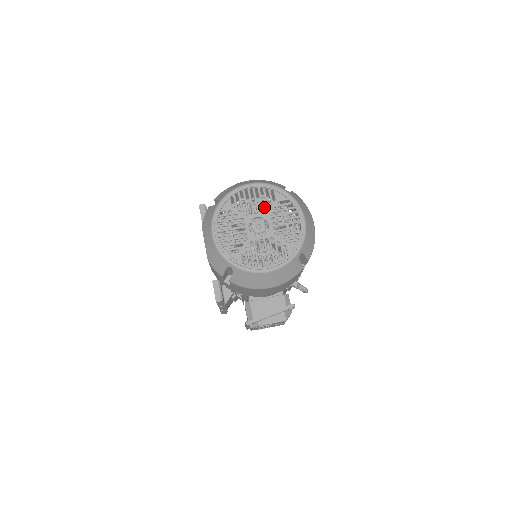
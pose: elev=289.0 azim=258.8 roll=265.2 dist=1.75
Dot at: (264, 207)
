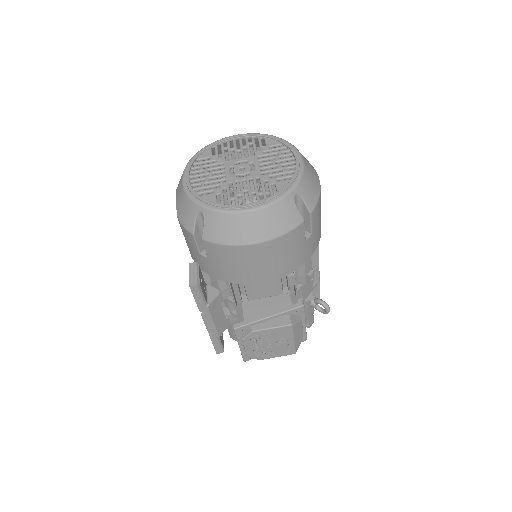
Dot at: occluded
